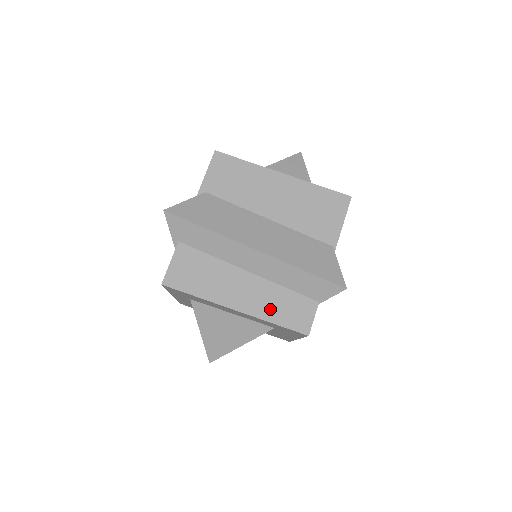
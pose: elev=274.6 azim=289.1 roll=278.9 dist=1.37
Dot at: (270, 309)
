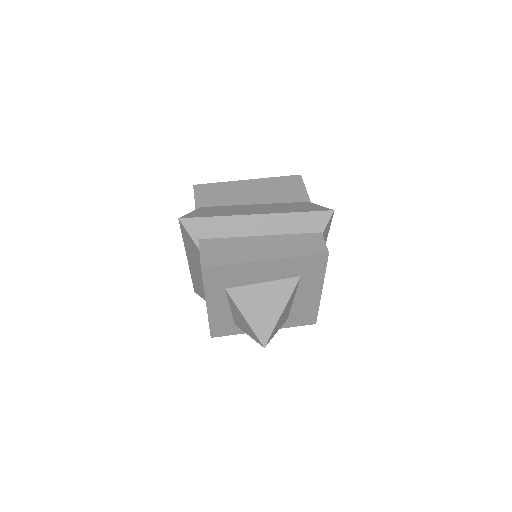
Dot at: (291, 249)
